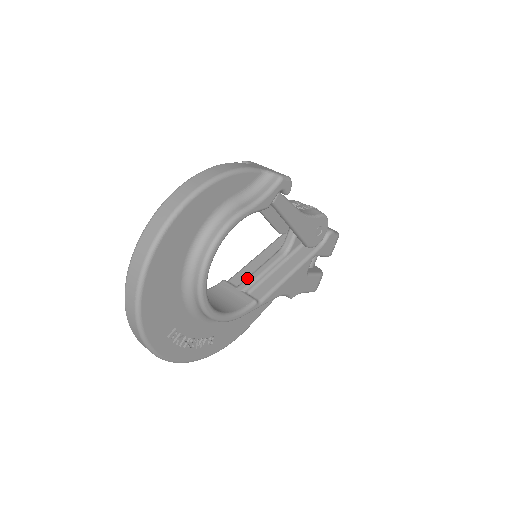
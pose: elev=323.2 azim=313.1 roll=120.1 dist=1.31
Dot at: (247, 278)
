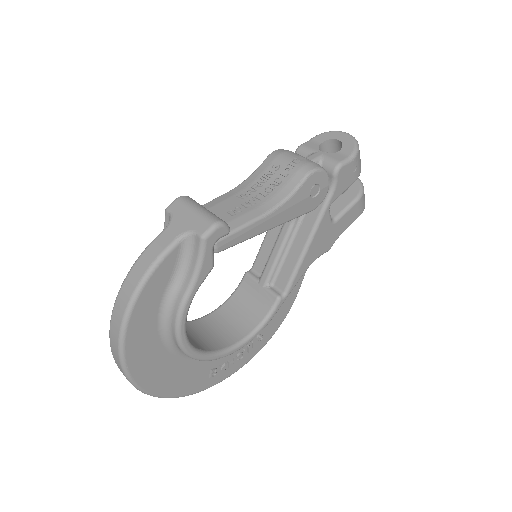
Dot at: (265, 267)
